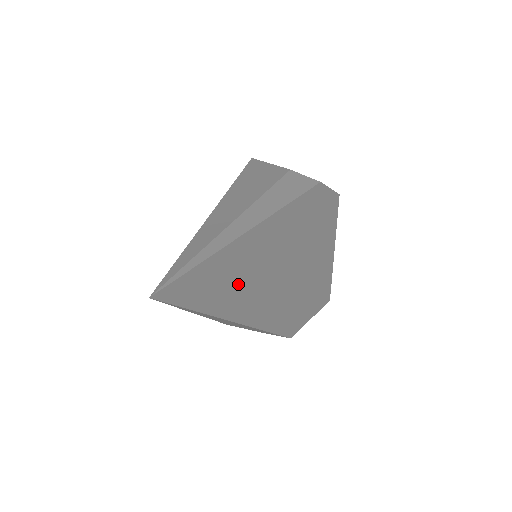
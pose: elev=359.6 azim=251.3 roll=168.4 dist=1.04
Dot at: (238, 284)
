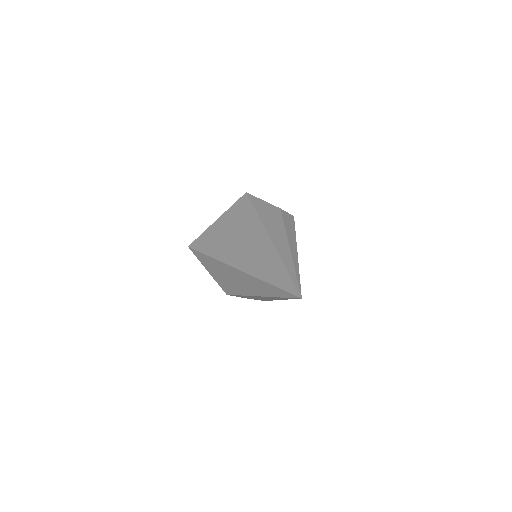
Dot at: occluded
